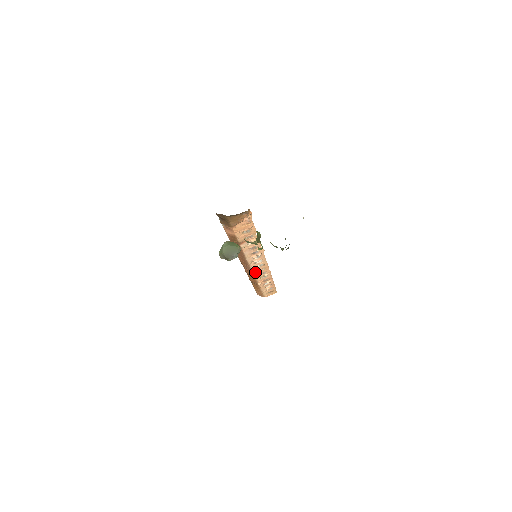
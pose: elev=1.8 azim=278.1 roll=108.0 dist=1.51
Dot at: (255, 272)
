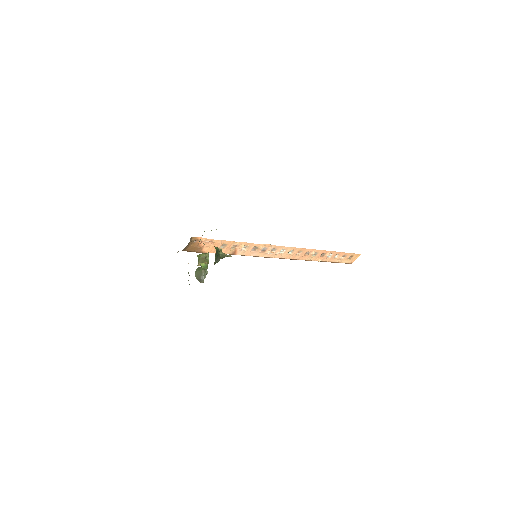
Dot at: (295, 258)
